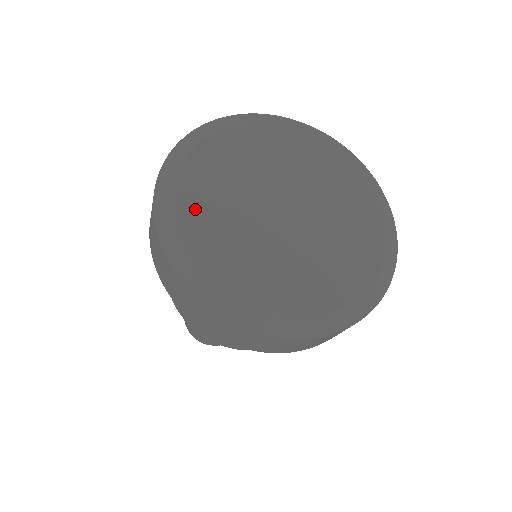
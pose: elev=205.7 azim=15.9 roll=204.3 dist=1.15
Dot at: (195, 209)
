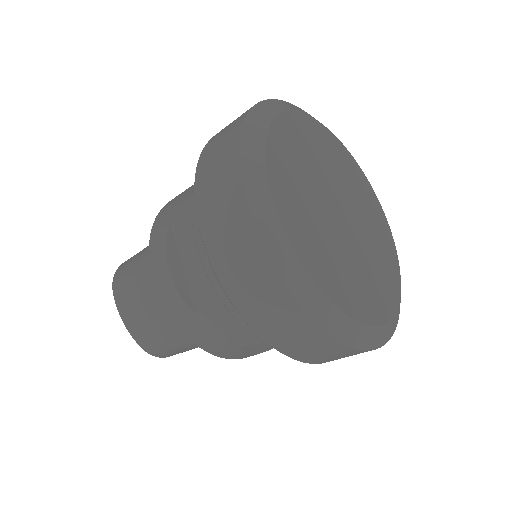
Dot at: (317, 265)
